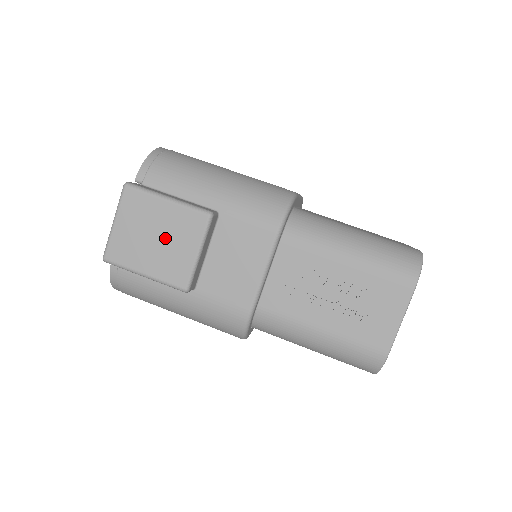
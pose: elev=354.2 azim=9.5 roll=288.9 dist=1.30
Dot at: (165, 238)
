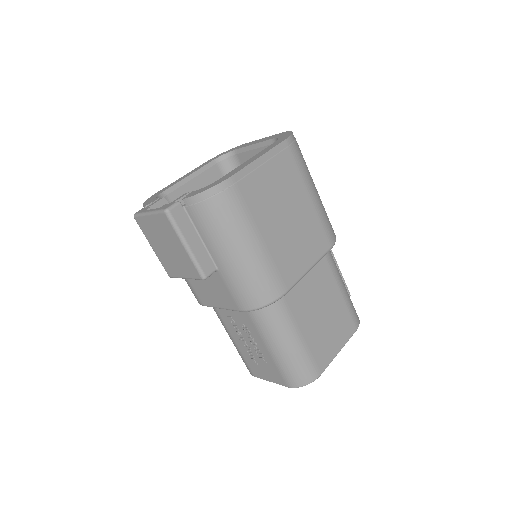
Dot at: (172, 254)
